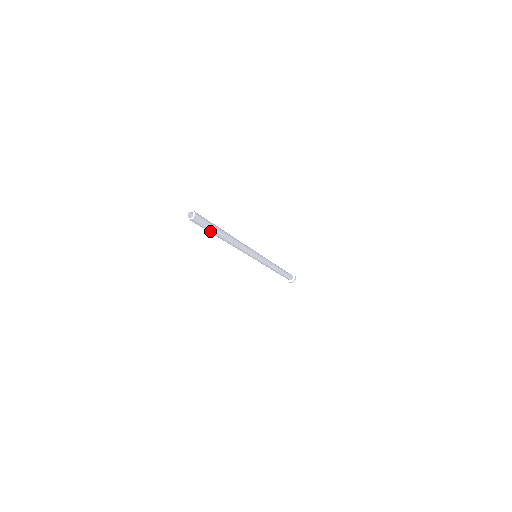
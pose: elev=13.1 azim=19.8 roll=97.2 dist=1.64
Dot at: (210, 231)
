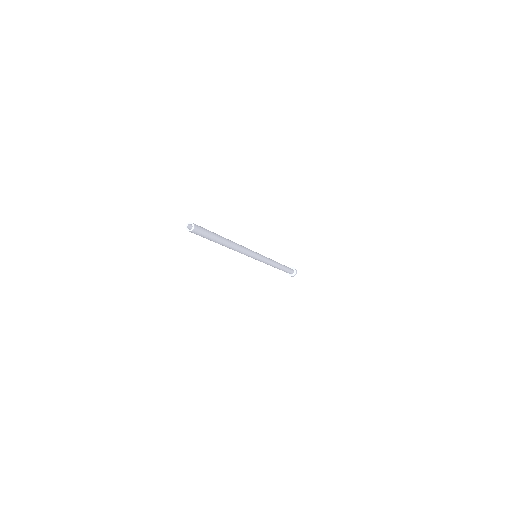
Dot at: (208, 239)
